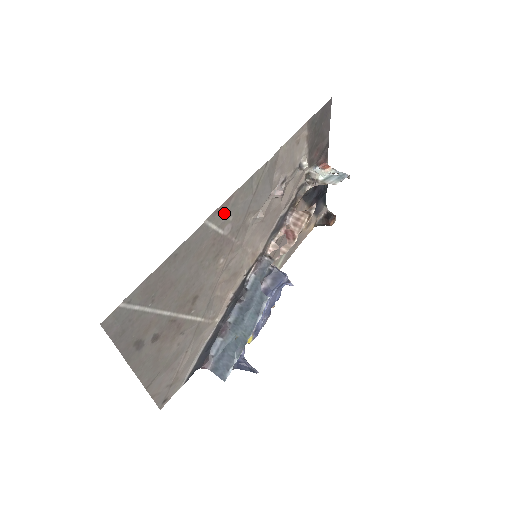
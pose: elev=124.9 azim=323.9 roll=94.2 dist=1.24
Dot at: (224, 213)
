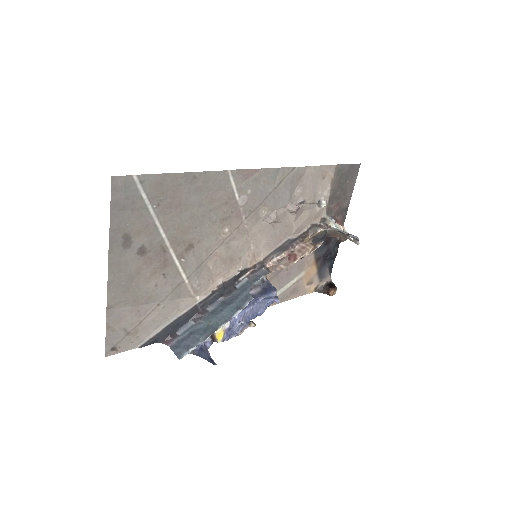
Dot at: (246, 180)
